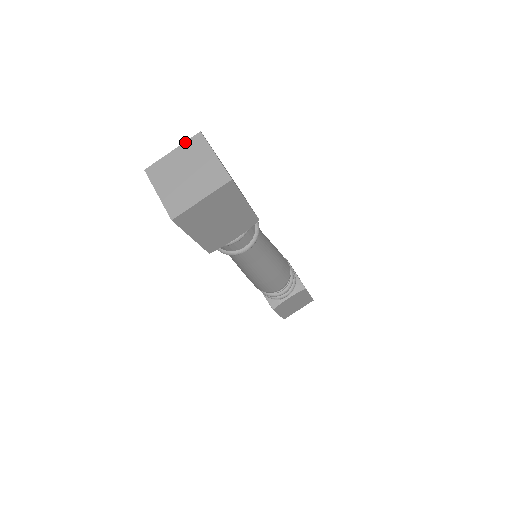
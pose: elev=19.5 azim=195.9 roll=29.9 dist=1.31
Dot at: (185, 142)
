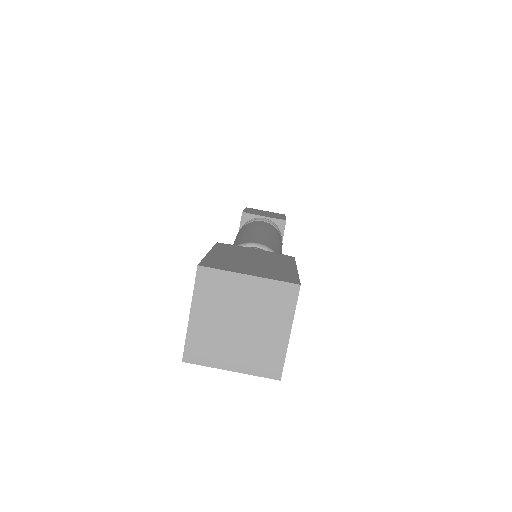
Dot at: (193, 293)
